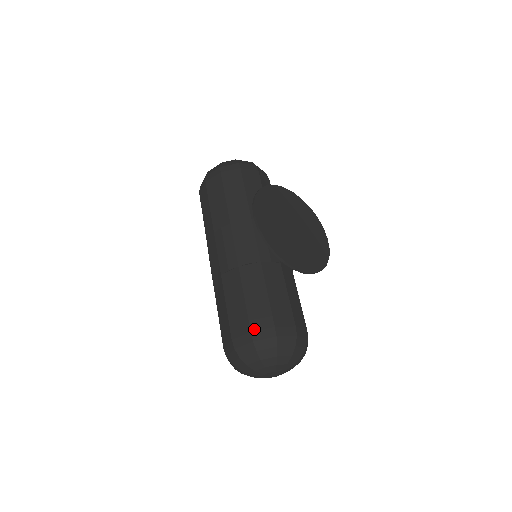
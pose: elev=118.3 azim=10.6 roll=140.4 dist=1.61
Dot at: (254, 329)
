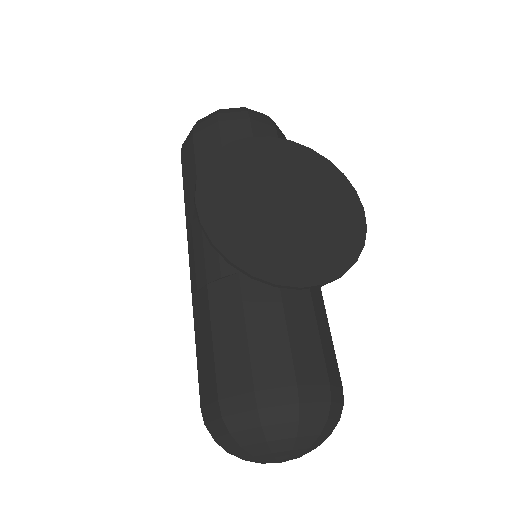
Dot at: (223, 395)
